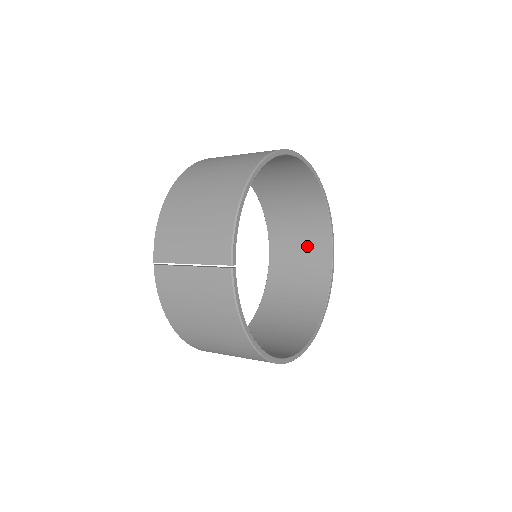
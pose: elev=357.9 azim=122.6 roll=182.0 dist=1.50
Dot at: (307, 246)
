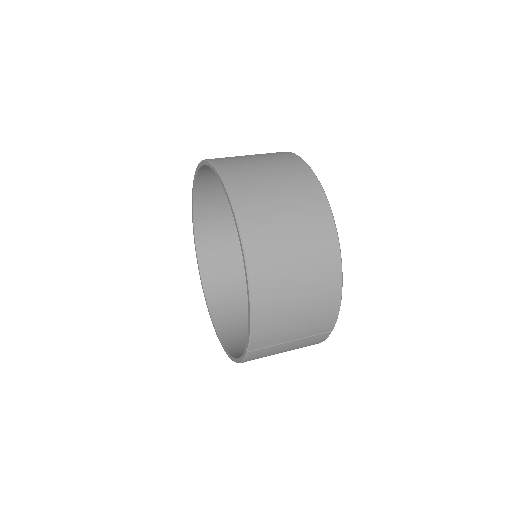
Dot at: occluded
